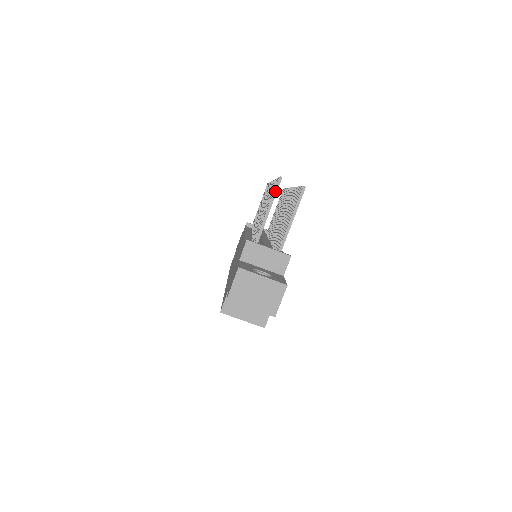
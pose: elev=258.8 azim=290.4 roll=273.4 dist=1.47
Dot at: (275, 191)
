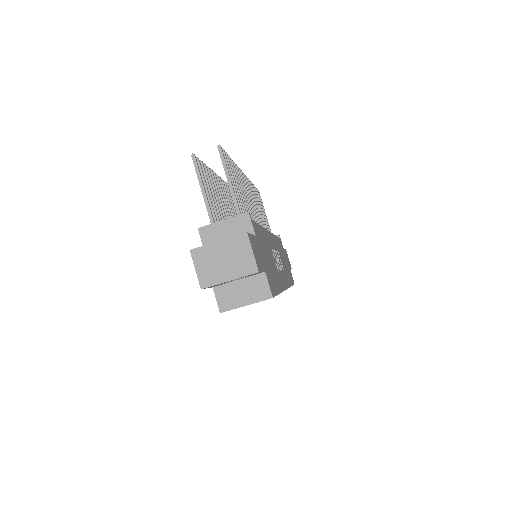
Dot at: (196, 169)
